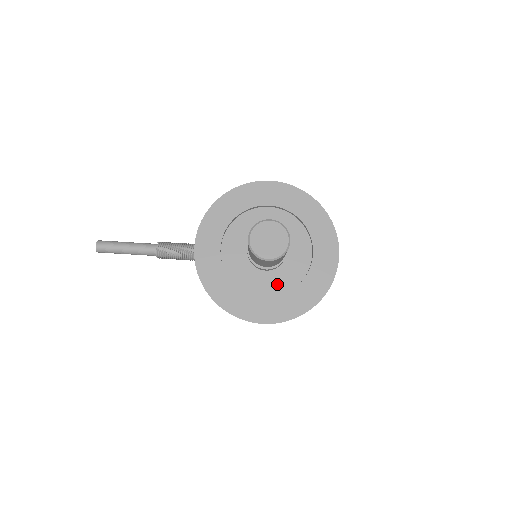
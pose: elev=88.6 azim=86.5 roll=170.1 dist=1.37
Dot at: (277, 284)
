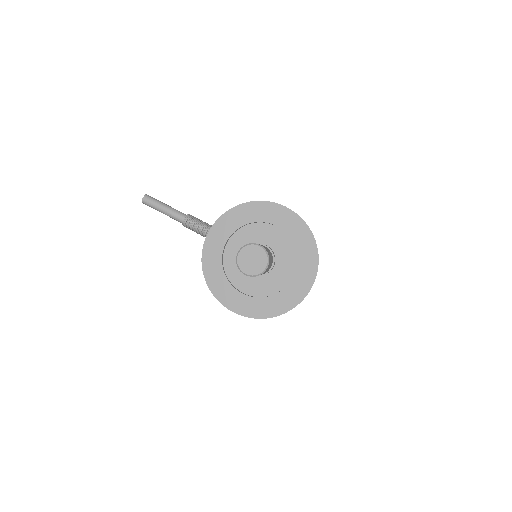
Dot at: (256, 287)
